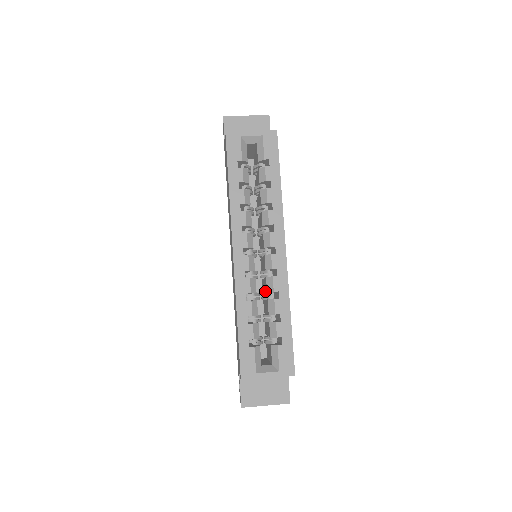
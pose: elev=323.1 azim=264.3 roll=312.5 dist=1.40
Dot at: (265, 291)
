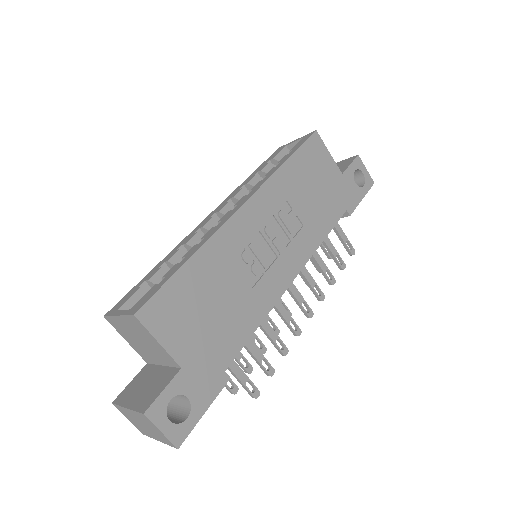
Dot at: occluded
